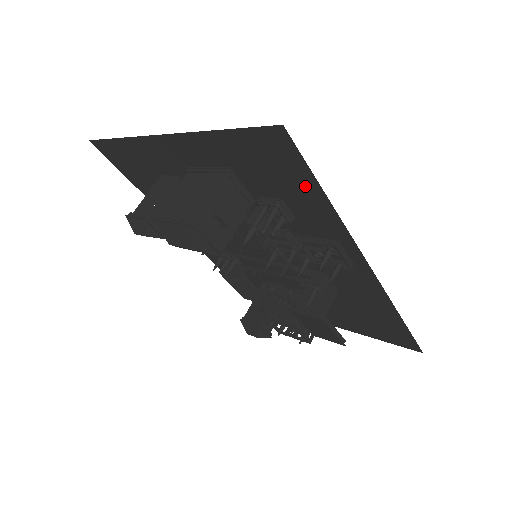
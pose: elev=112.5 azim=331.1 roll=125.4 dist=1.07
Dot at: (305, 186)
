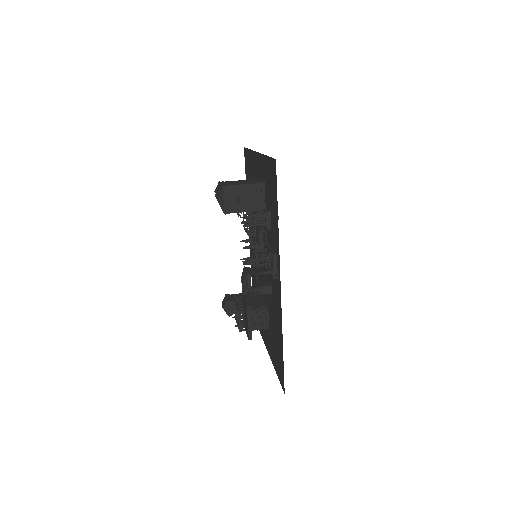
Dot at: (275, 204)
